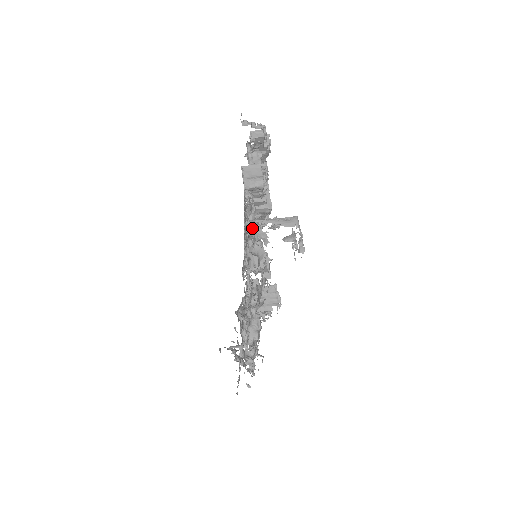
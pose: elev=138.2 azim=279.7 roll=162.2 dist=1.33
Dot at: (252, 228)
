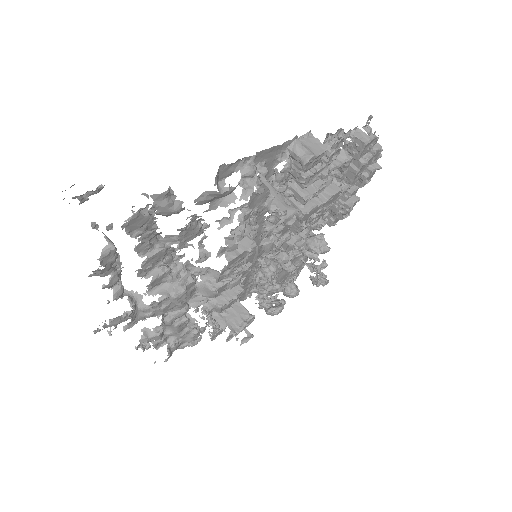
Dot at: (246, 168)
